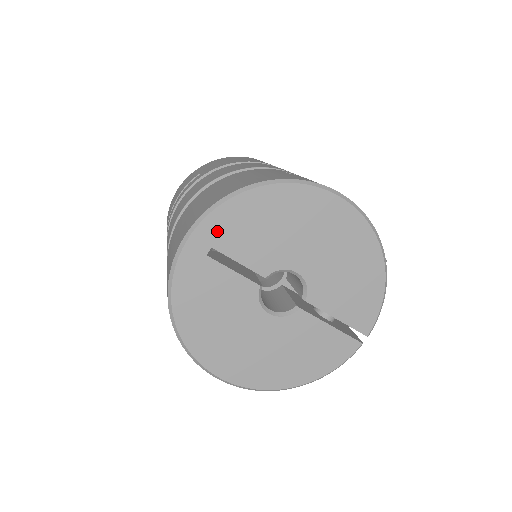
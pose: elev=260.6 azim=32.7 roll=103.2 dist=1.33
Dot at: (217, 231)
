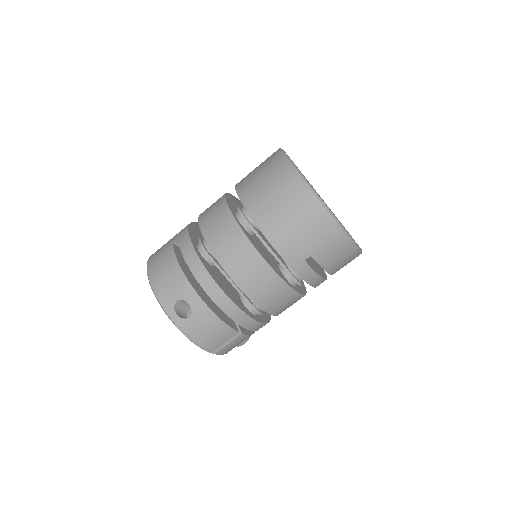
Dot at: occluded
